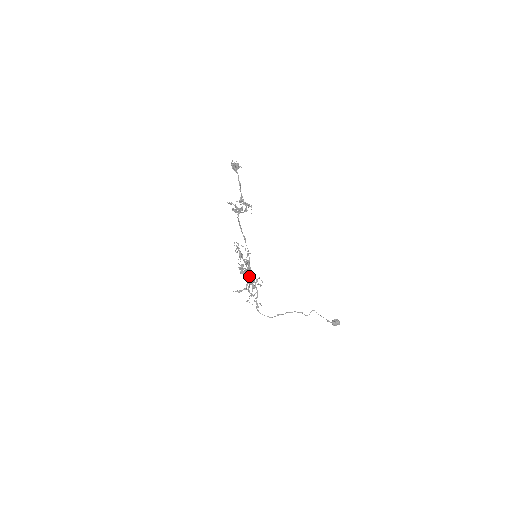
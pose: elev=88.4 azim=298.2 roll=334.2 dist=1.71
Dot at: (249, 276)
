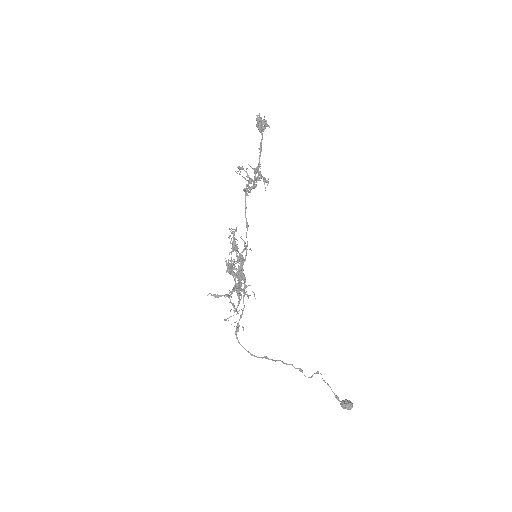
Dot at: (237, 277)
